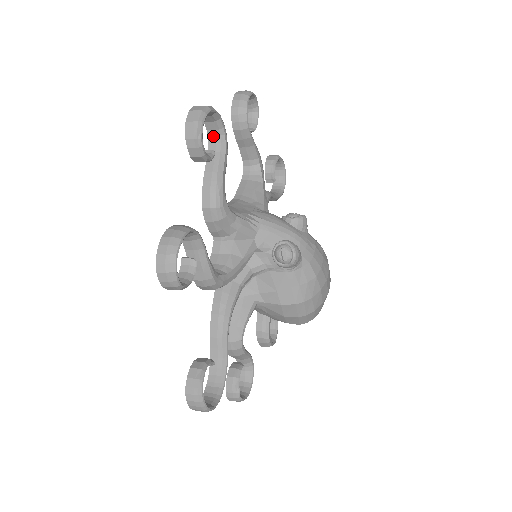
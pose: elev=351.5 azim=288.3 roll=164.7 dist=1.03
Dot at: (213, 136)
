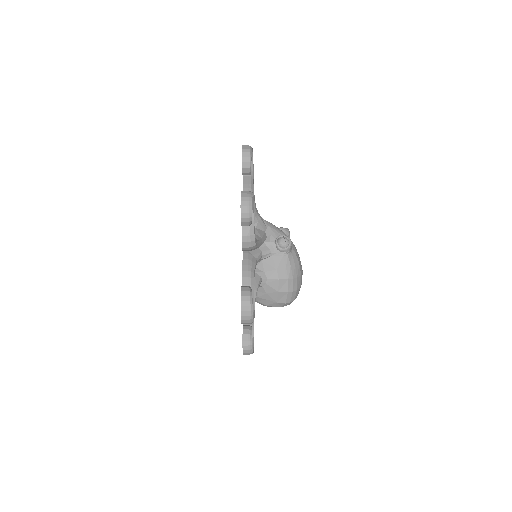
Dot at: occluded
